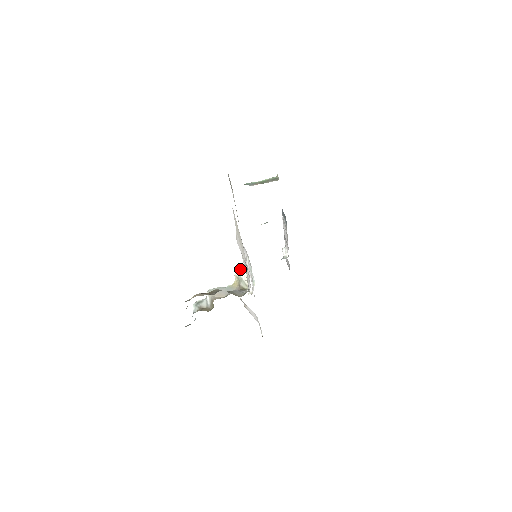
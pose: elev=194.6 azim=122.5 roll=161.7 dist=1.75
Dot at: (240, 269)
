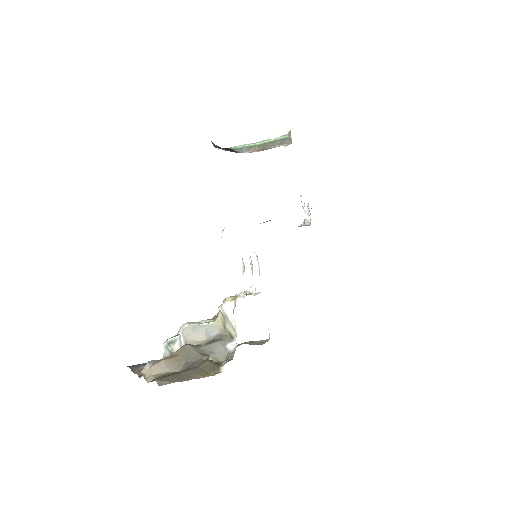
Dot at: (226, 301)
